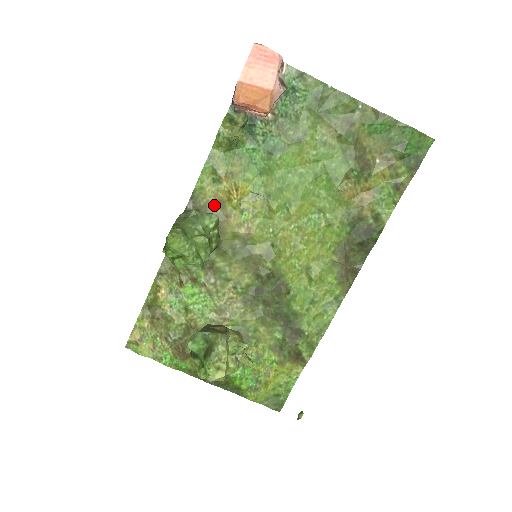
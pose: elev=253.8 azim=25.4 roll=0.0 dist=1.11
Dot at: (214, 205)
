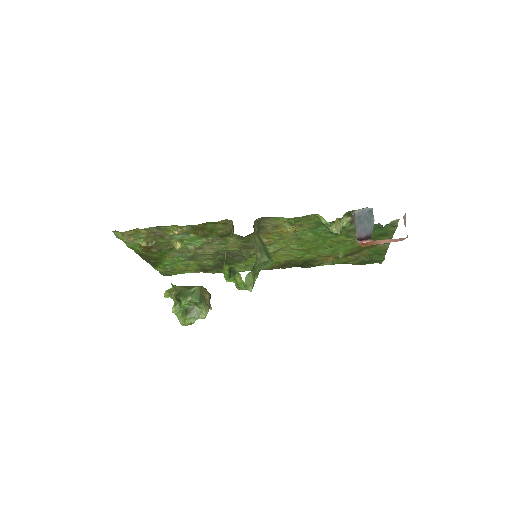
Dot at: (271, 225)
